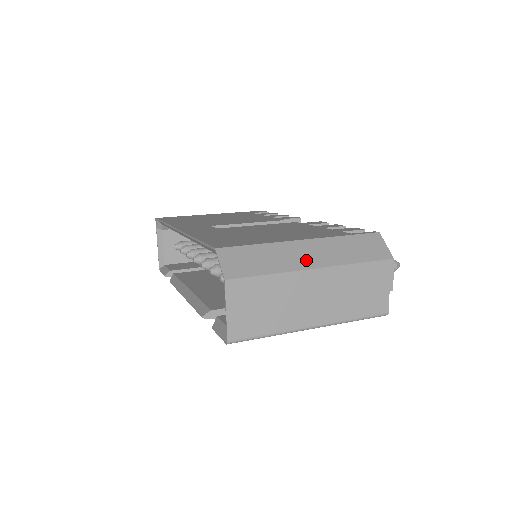
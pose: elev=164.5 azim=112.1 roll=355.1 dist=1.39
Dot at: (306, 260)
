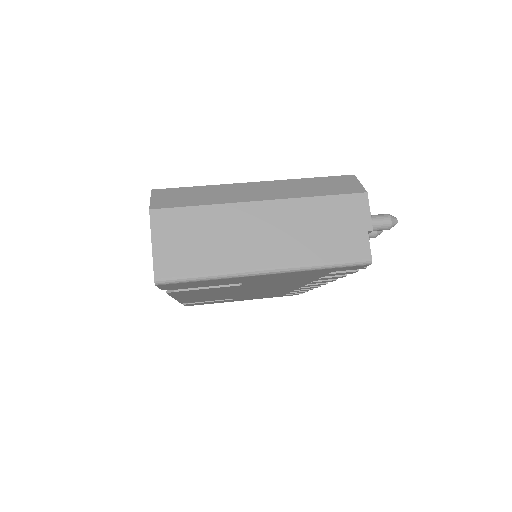
Dot at: (251, 195)
